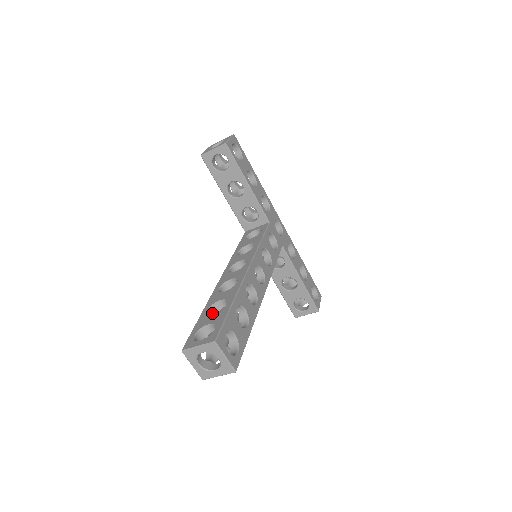
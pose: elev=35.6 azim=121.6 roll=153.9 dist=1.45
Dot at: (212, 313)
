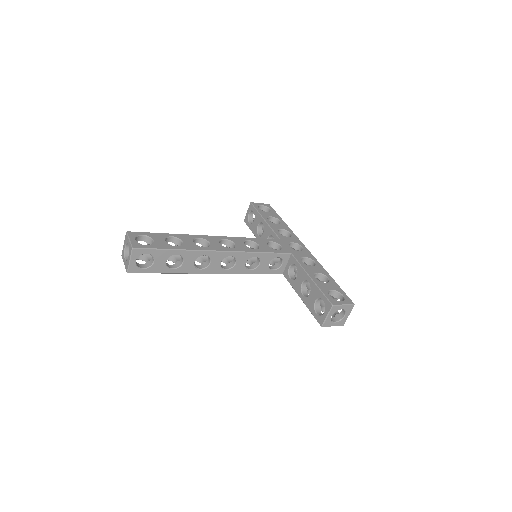
Dot at: occluded
